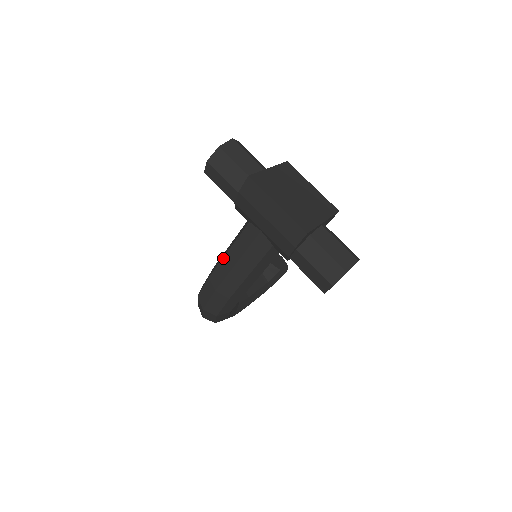
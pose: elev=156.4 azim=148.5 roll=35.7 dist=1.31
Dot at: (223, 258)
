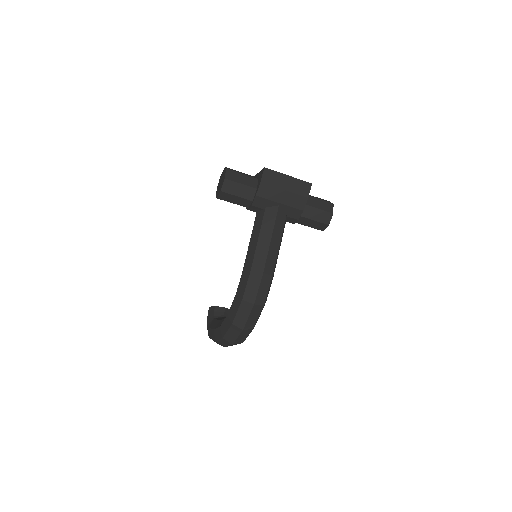
Dot at: (257, 246)
